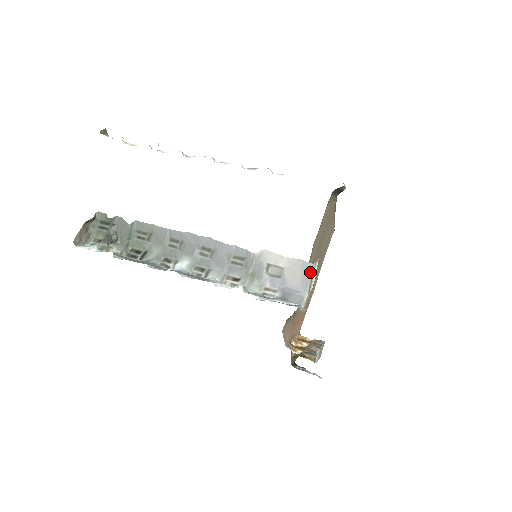
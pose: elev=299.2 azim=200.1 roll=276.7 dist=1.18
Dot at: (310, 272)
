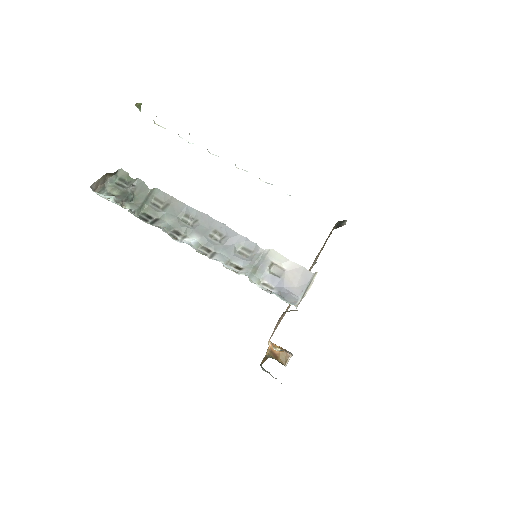
Dot at: (309, 280)
